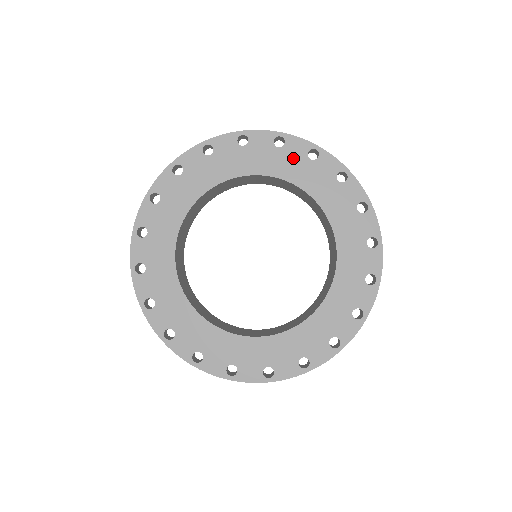
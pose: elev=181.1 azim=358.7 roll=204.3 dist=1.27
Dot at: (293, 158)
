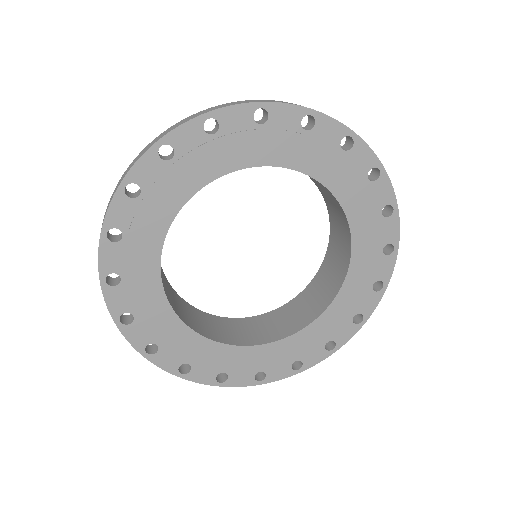
Dot at: (197, 152)
